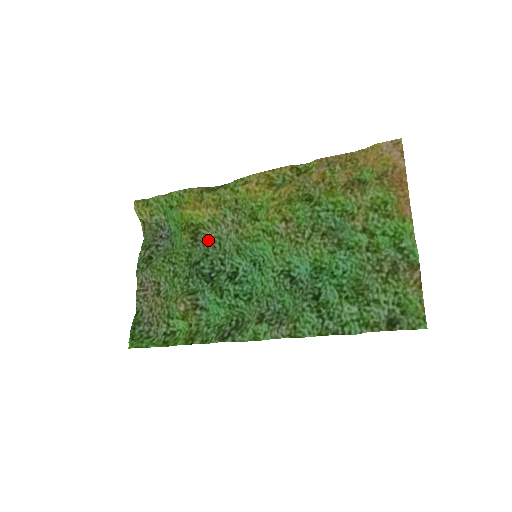
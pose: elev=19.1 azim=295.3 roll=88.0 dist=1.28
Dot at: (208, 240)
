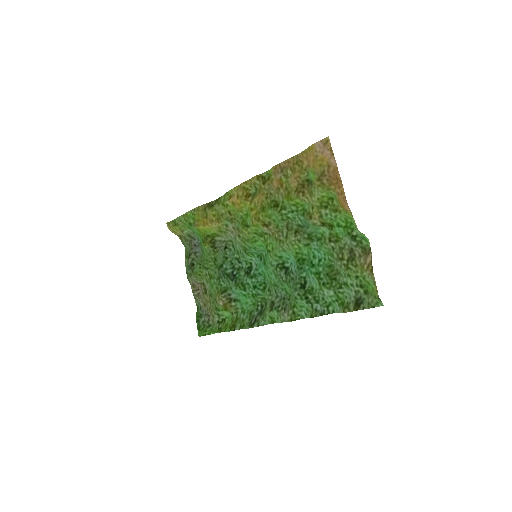
Dot at: (224, 245)
